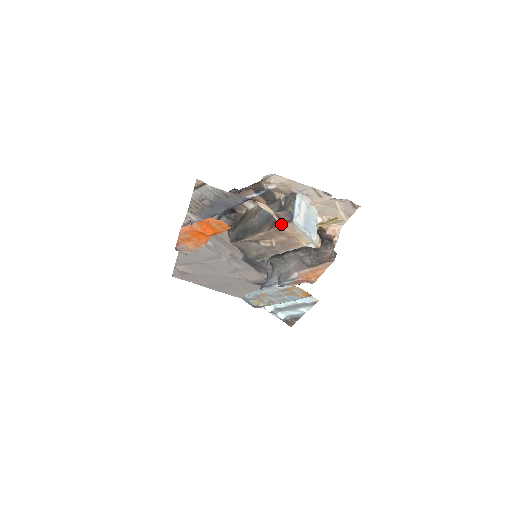
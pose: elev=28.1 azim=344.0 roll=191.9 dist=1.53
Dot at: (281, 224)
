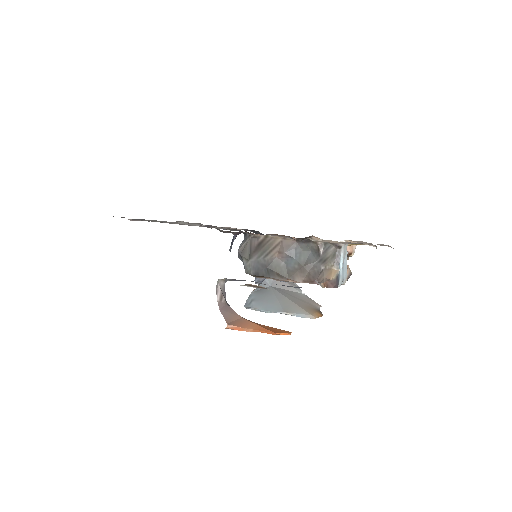
Dot at: occluded
